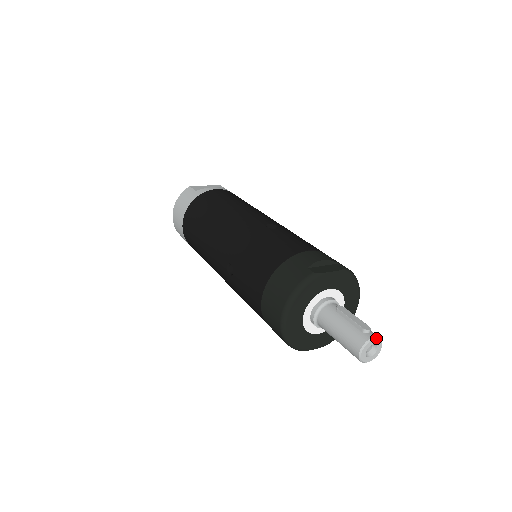
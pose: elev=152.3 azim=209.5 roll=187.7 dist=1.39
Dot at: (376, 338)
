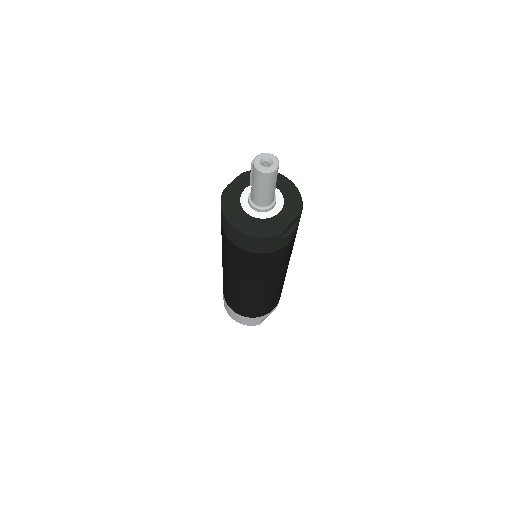
Dot at: (258, 155)
